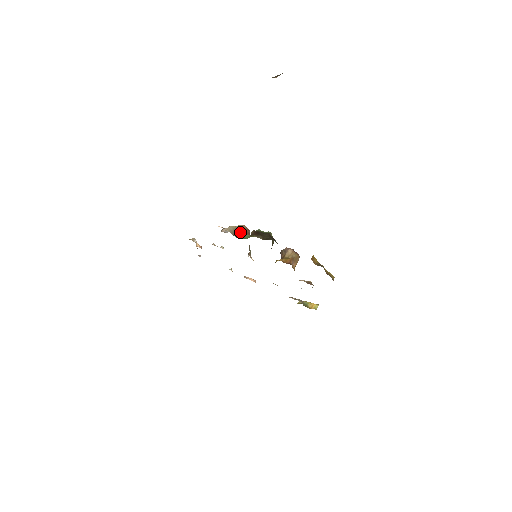
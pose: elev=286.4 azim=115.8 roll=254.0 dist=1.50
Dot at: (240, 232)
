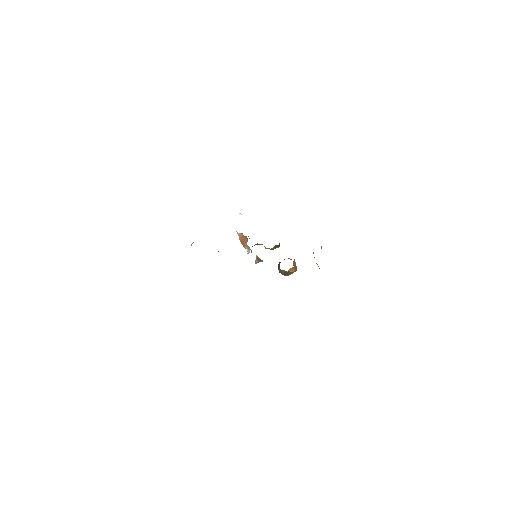
Dot at: occluded
